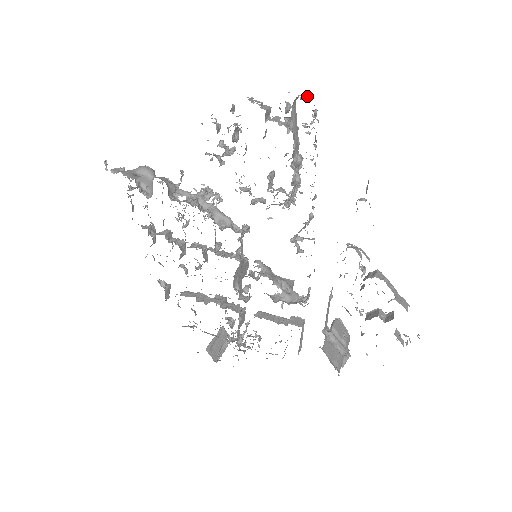
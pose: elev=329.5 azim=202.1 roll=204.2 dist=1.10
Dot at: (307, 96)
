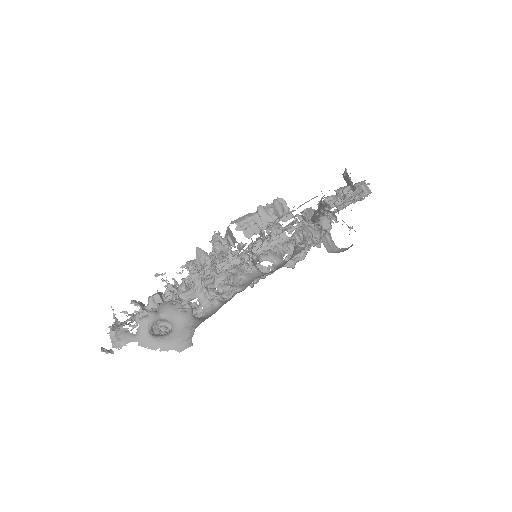
Dot at: occluded
